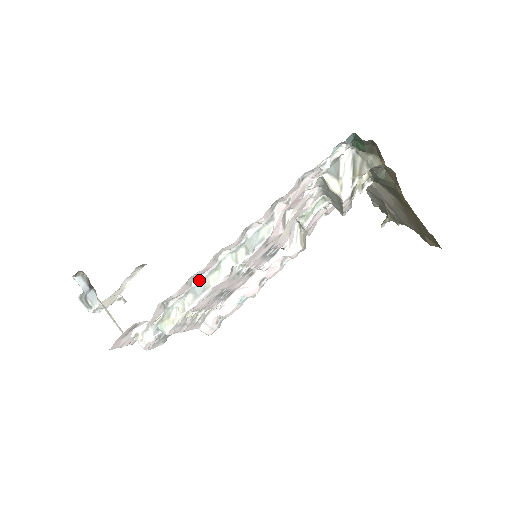
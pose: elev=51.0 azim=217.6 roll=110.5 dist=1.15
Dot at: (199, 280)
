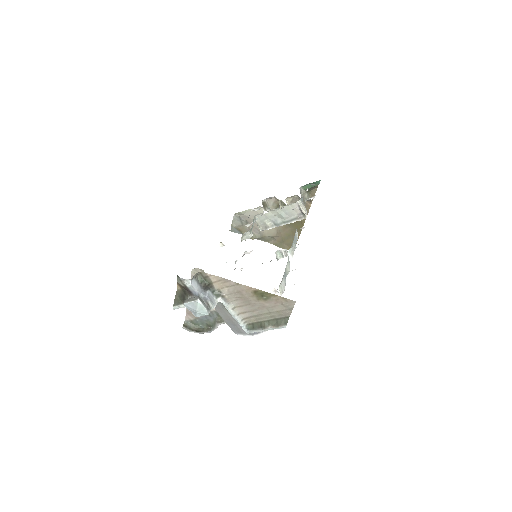
Dot at: (285, 268)
